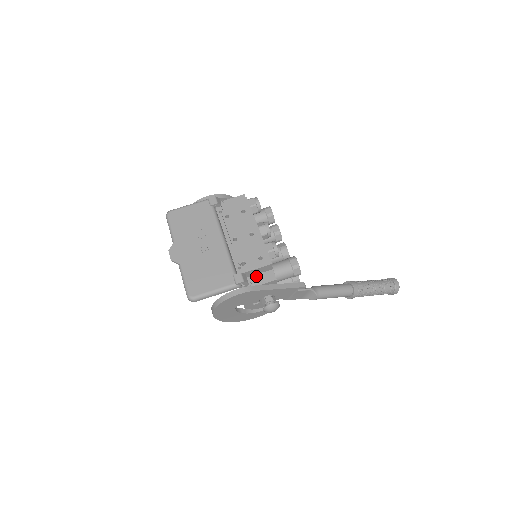
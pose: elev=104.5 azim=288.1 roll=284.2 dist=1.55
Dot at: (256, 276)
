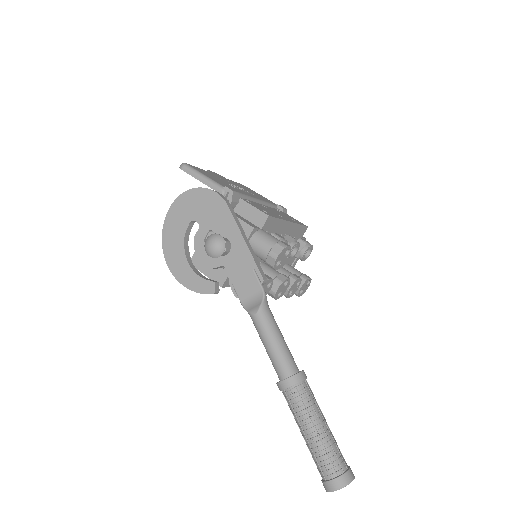
Dot at: (243, 217)
